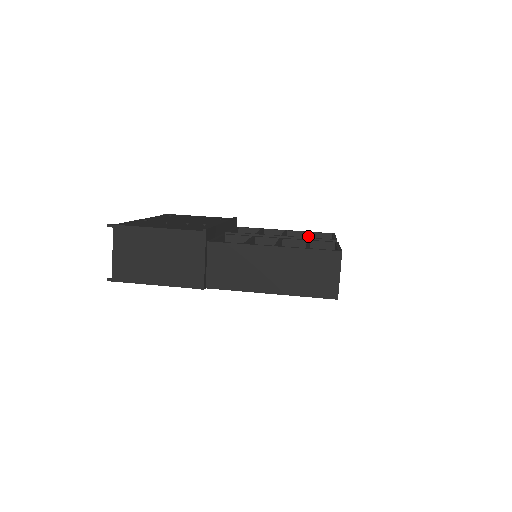
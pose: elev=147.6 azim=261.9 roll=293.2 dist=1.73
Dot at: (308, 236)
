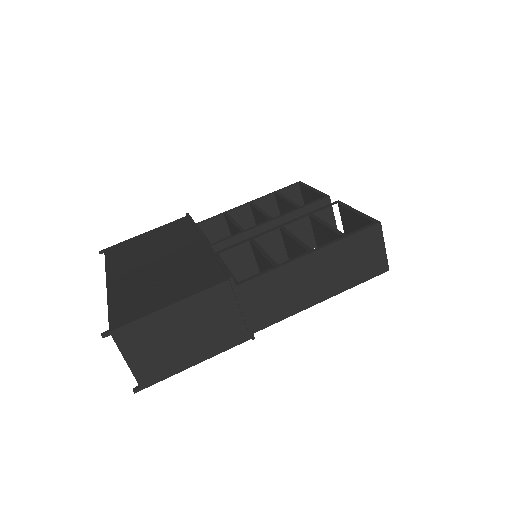
Dot at: (293, 204)
